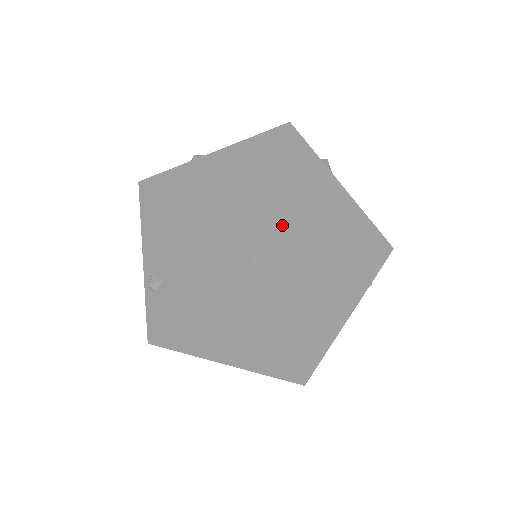
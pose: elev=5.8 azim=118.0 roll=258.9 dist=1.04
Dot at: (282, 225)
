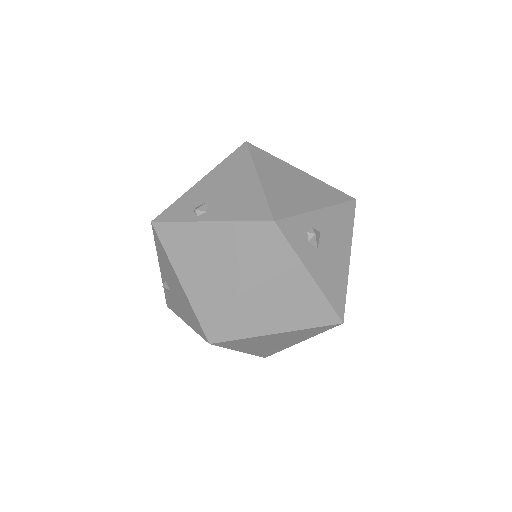
Dot at: (240, 319)
